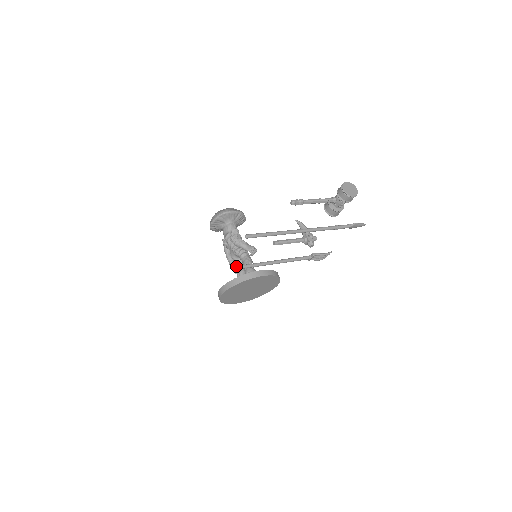
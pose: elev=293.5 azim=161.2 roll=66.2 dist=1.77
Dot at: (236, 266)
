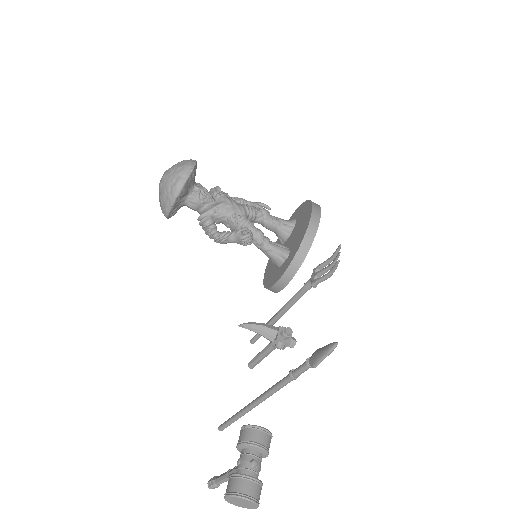
Dot at: occluded
